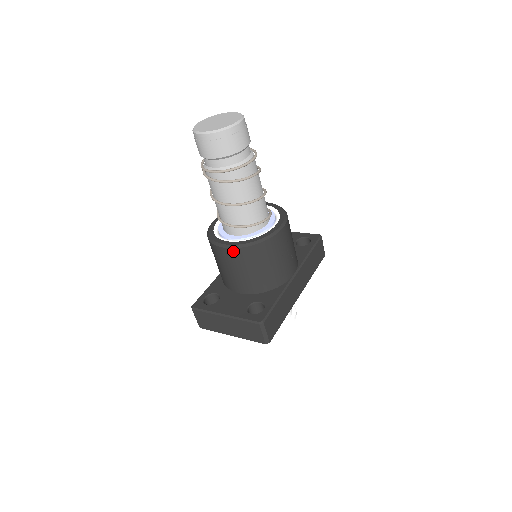
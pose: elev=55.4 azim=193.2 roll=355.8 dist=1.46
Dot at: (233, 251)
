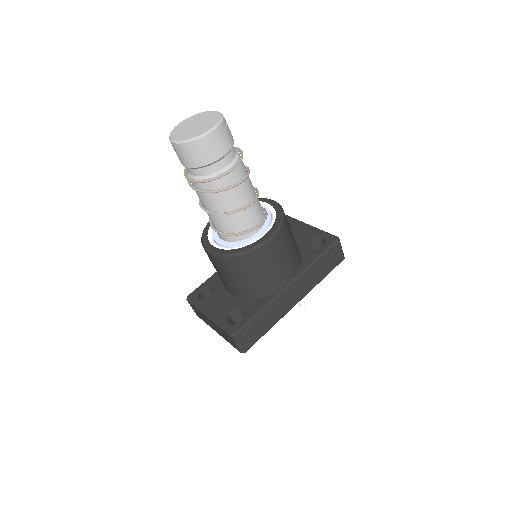
Dot at: (215, 258)
